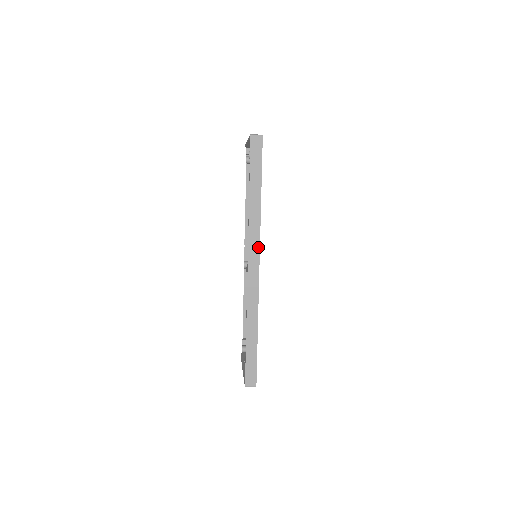
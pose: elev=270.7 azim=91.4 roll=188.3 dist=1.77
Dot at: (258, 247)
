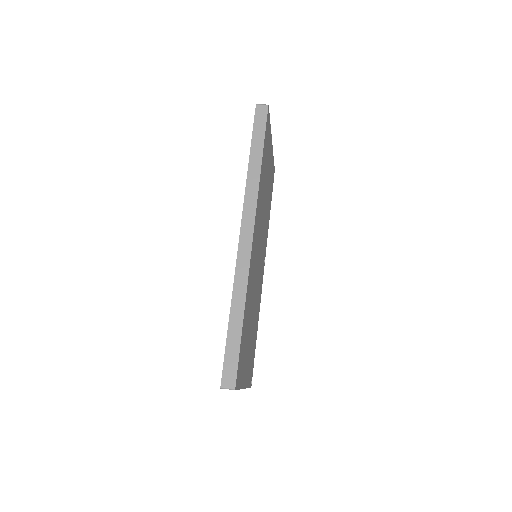
Dot at: (254, 214)
